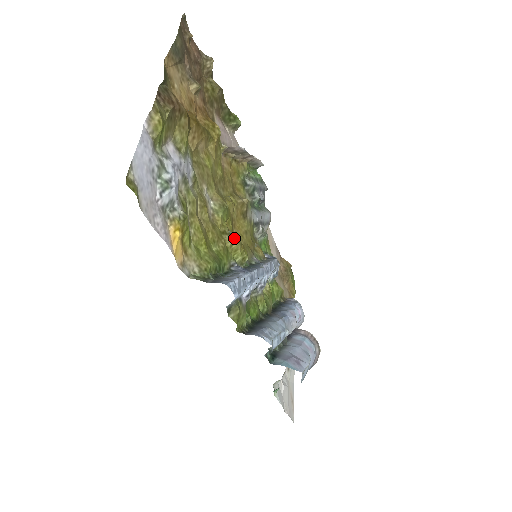
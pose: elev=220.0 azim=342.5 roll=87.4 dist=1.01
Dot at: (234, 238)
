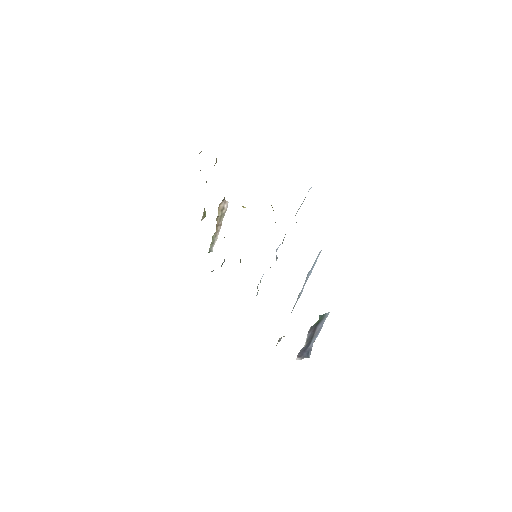
Dot at: occluded
